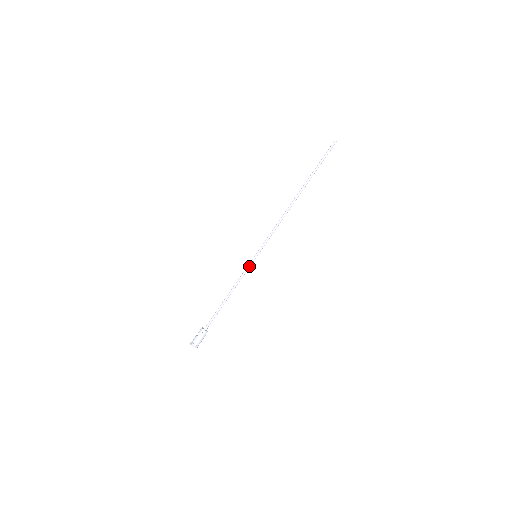
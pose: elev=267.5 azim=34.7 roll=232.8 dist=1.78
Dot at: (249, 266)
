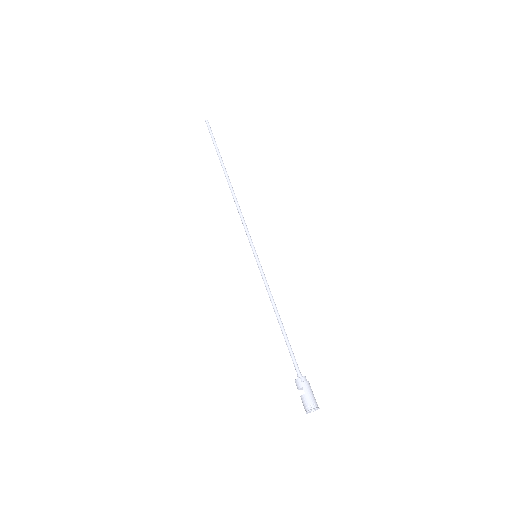
Dot at: (262, 270)
